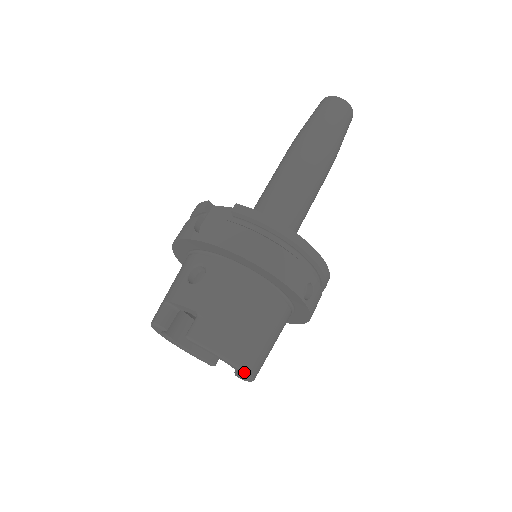
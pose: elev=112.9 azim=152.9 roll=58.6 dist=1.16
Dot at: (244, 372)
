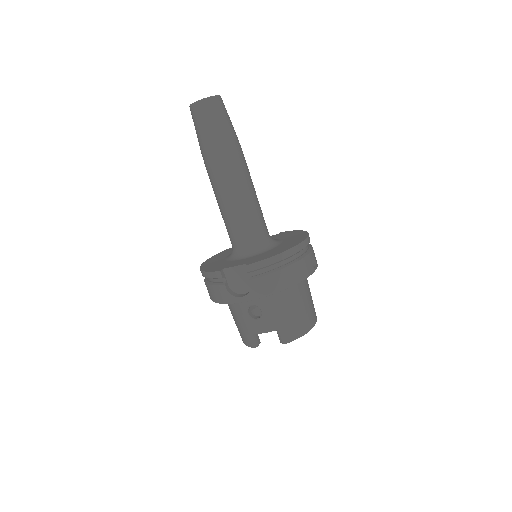
Dot at: occluded
